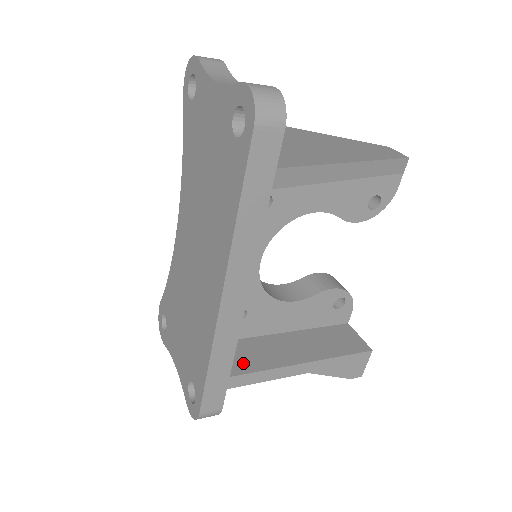
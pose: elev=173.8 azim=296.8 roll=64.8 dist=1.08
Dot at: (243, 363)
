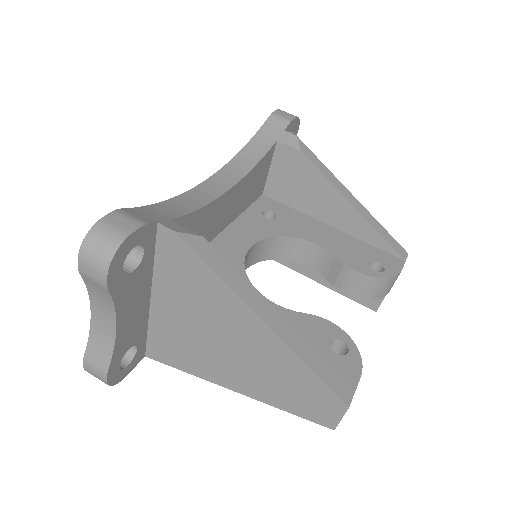
Dot at: occluded
